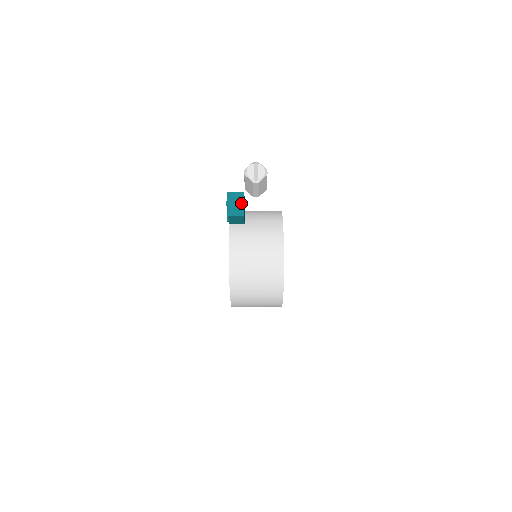
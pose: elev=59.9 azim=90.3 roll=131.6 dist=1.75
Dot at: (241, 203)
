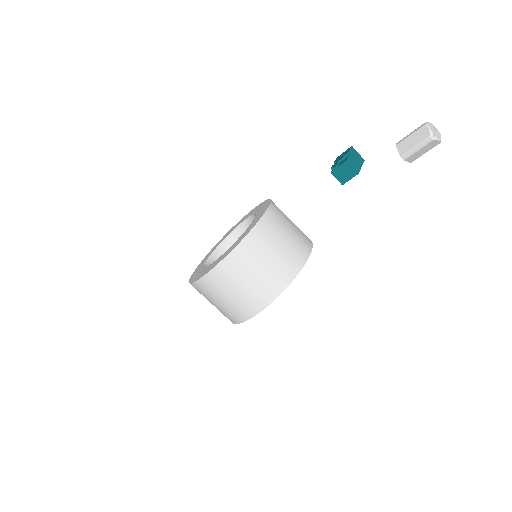
Dot at: (360, 164)
